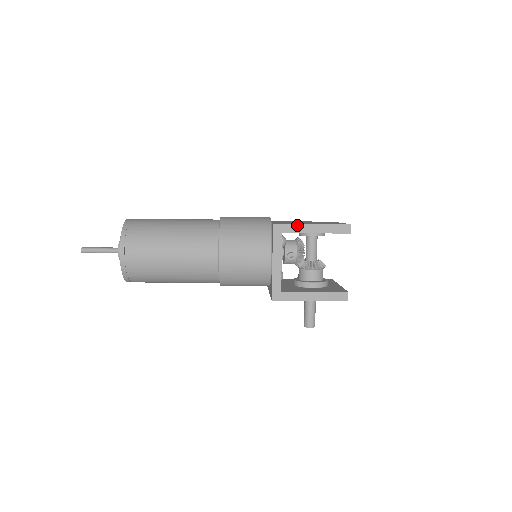
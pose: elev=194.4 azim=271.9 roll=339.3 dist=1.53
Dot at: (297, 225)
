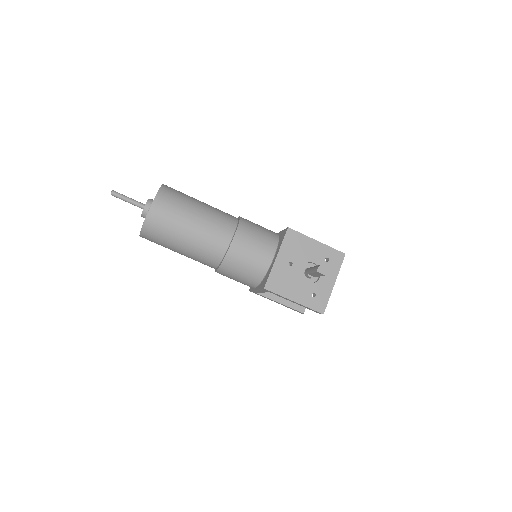
Dot at: occluded
